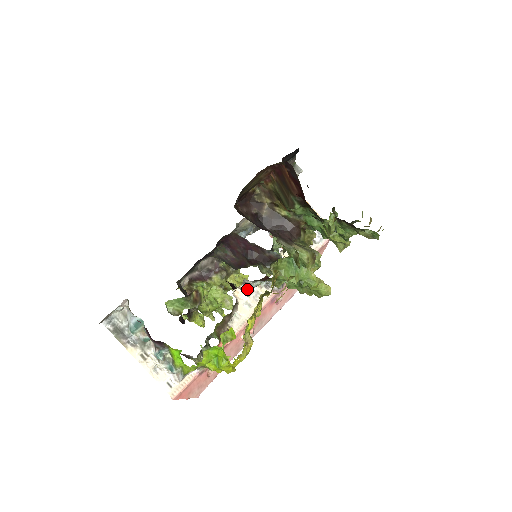
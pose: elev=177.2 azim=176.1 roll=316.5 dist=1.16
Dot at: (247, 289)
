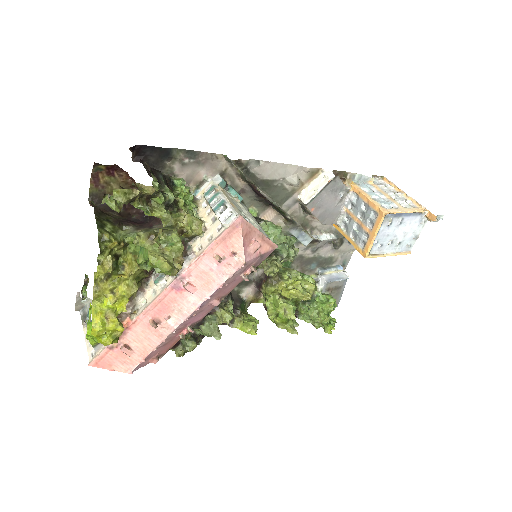
Dot at: (155, 279)
